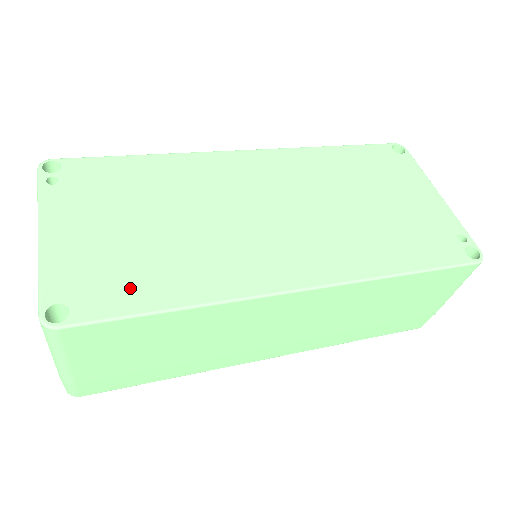
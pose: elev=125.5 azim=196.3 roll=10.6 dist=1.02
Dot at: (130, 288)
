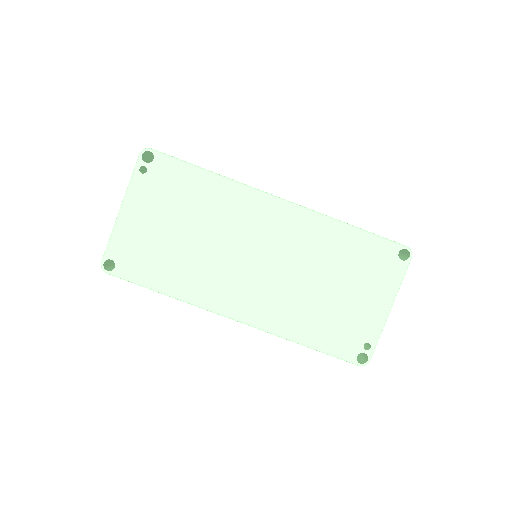
Dot at: (149, 270)
